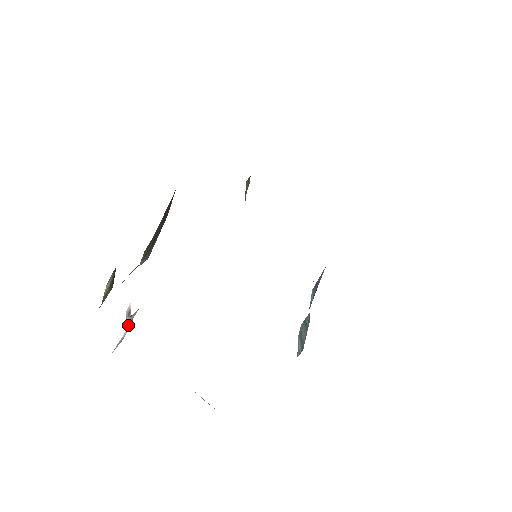
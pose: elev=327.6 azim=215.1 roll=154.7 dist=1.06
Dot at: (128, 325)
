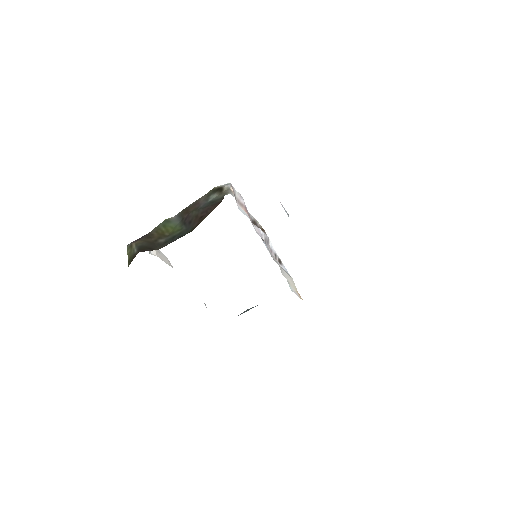
Dot at: occluded
